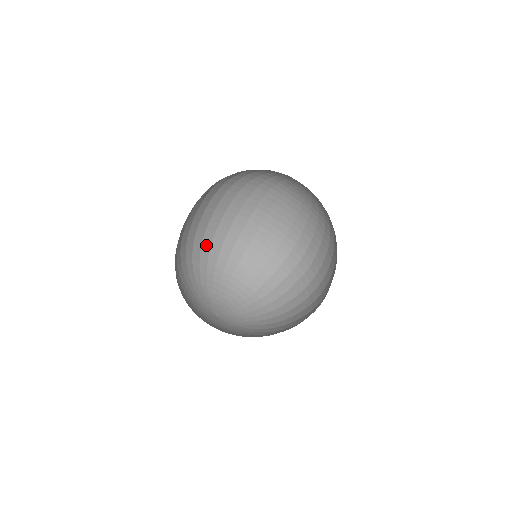
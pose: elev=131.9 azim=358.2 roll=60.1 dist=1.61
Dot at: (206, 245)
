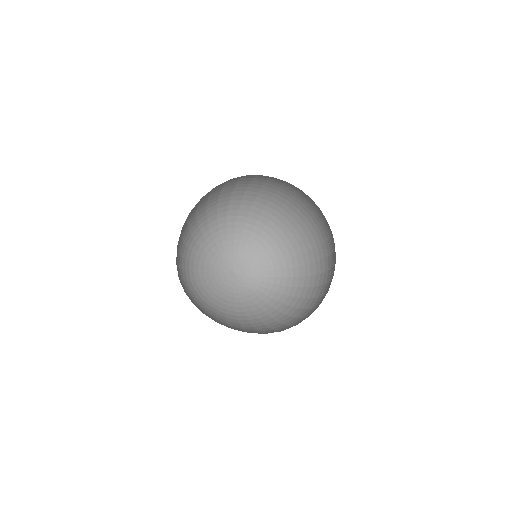
Dot at: (245, 206)
